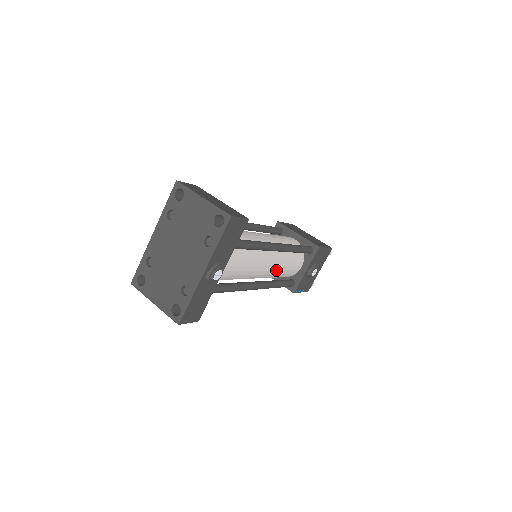
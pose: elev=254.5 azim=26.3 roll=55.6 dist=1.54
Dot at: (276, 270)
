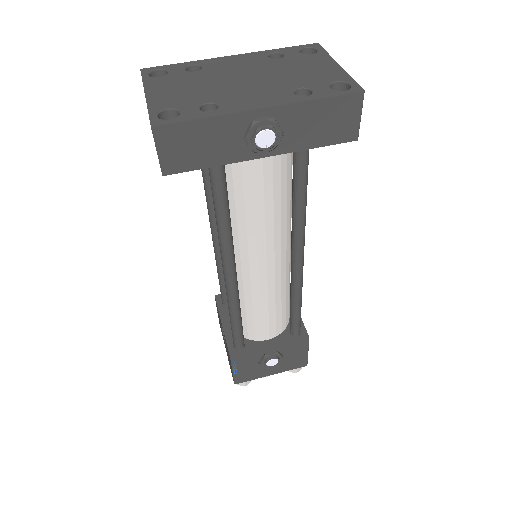
Dot at: (260, 292)
